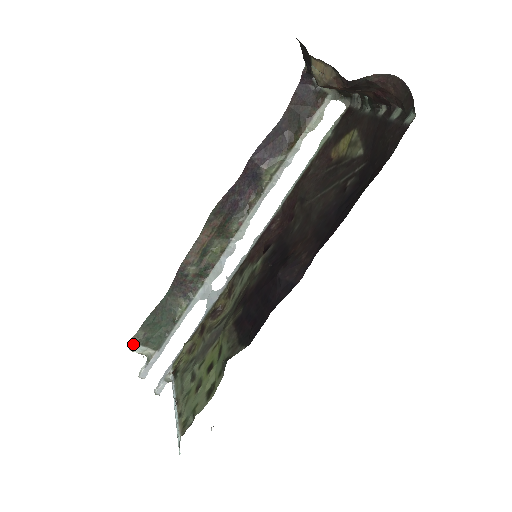
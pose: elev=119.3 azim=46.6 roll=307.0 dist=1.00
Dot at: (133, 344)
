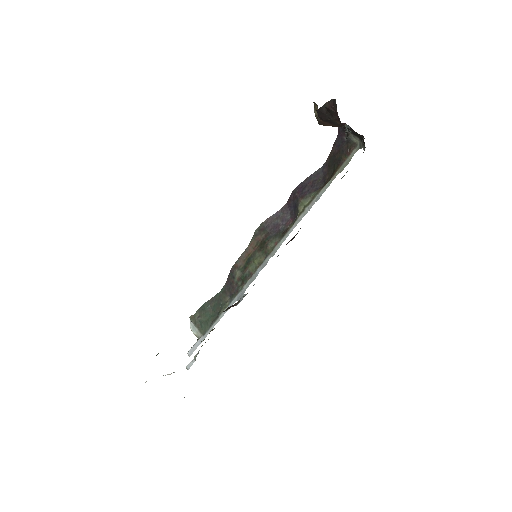
Dot at: (192, 323)
